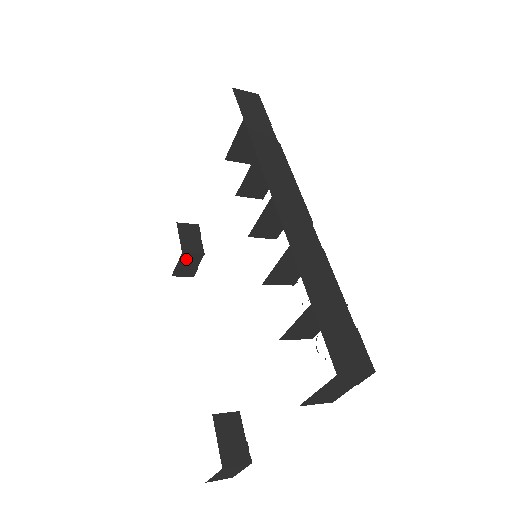
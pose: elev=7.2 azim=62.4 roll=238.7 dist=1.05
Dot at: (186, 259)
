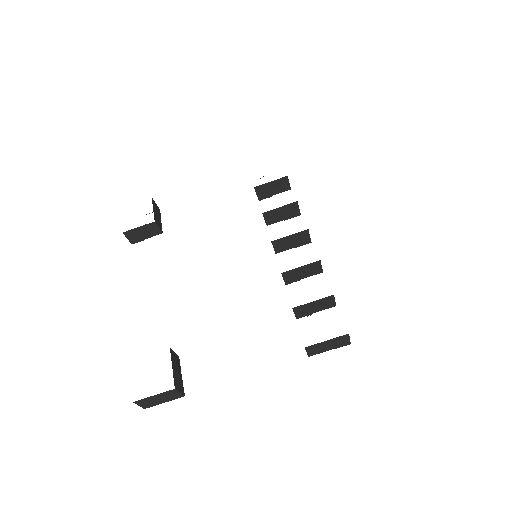
Dot at: (149, 228)
